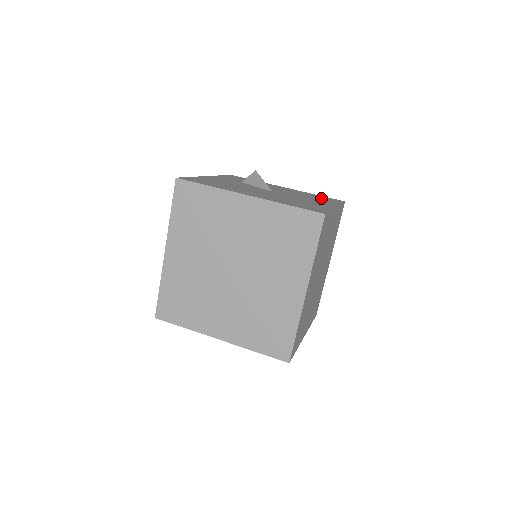
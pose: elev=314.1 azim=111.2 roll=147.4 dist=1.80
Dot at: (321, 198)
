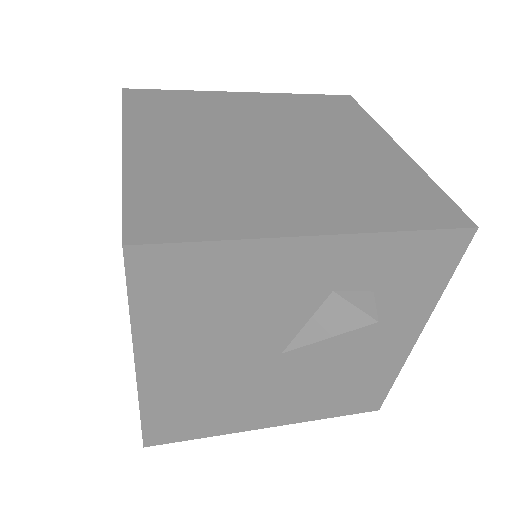
Dot at: occluded
